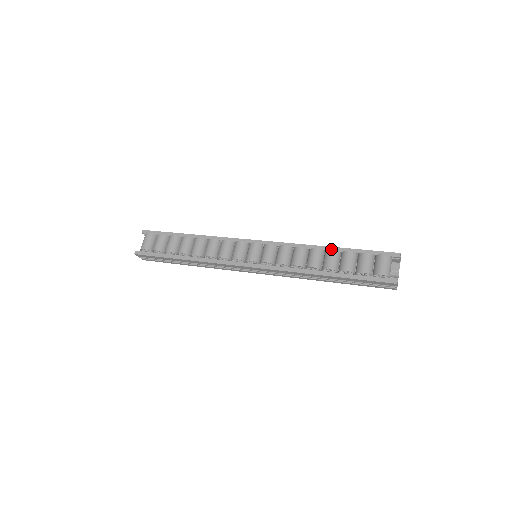
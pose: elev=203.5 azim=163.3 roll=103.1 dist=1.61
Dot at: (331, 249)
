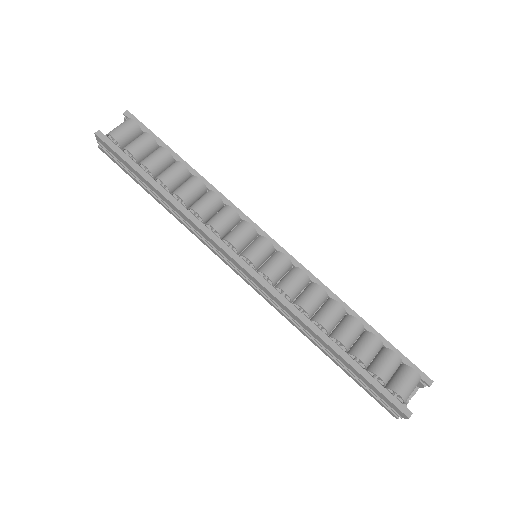
Dot at: occluded
